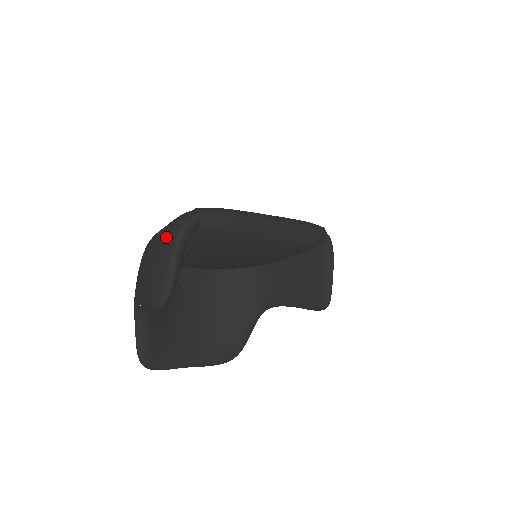
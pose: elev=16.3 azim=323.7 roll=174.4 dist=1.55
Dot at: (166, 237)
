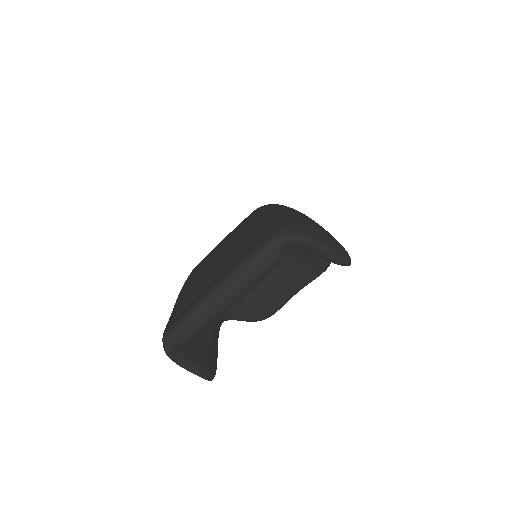
Dot at: occluded
